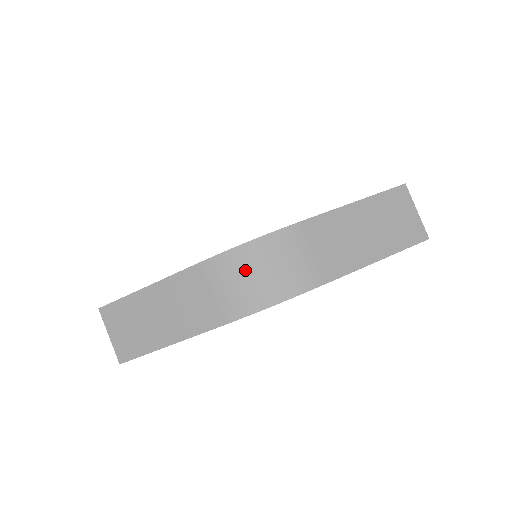
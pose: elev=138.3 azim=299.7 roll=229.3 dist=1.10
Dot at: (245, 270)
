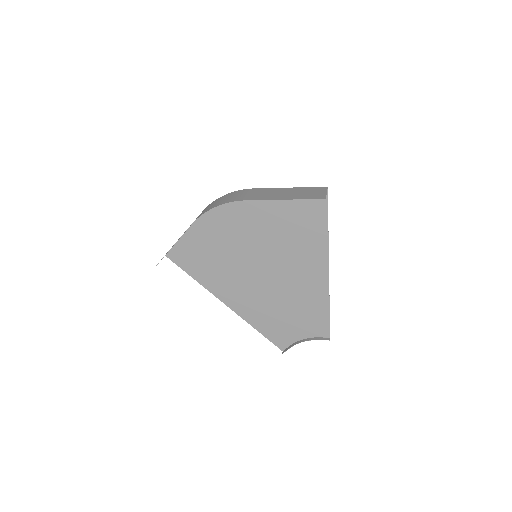
Dot at: (215, 202)
